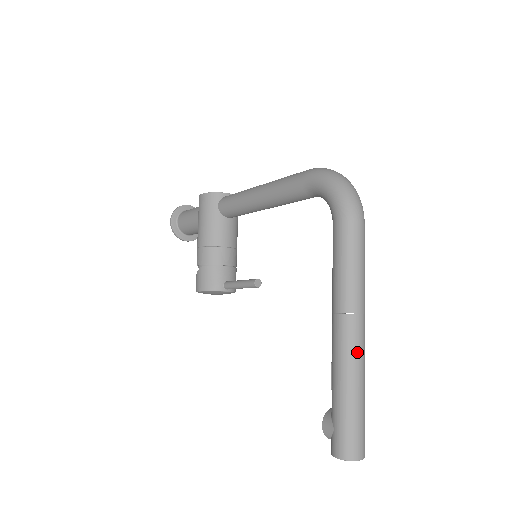
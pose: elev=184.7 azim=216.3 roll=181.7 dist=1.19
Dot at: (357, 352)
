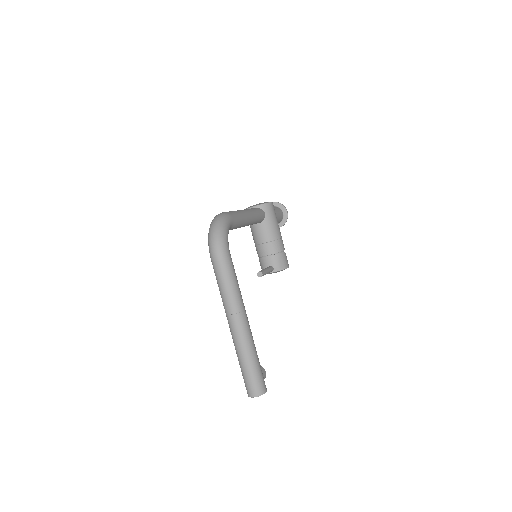
Dot at: (236, 337)
